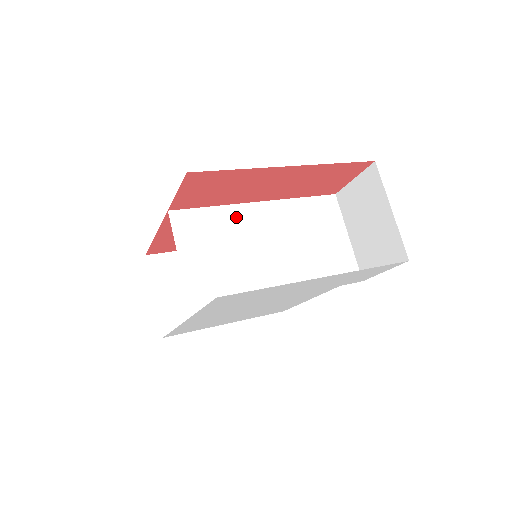
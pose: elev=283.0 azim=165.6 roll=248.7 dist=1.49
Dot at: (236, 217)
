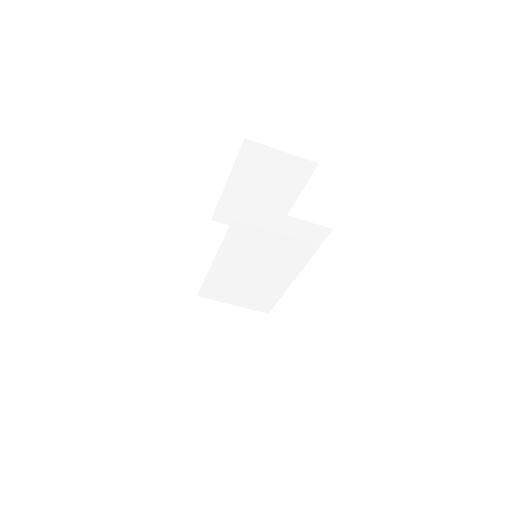
Dot at: (220, 272)
